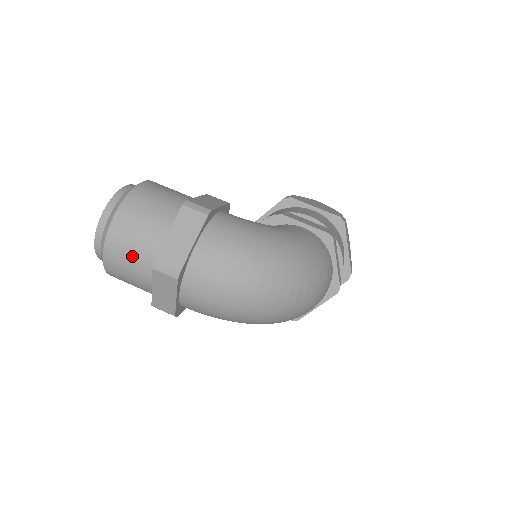
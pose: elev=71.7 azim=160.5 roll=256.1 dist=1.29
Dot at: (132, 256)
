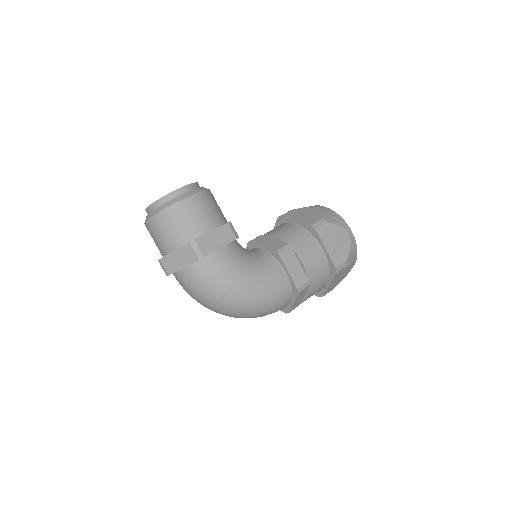
Dot at: (155, 241)
